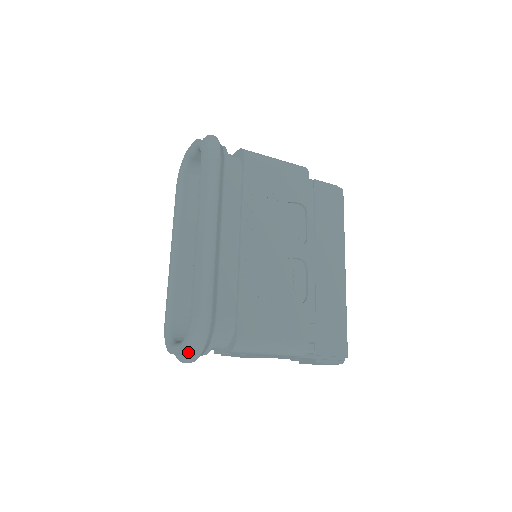
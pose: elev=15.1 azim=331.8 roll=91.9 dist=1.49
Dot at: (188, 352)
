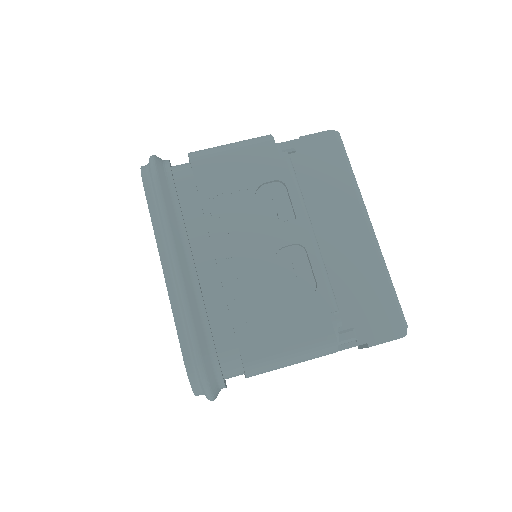
Dot at: (202, 393)
